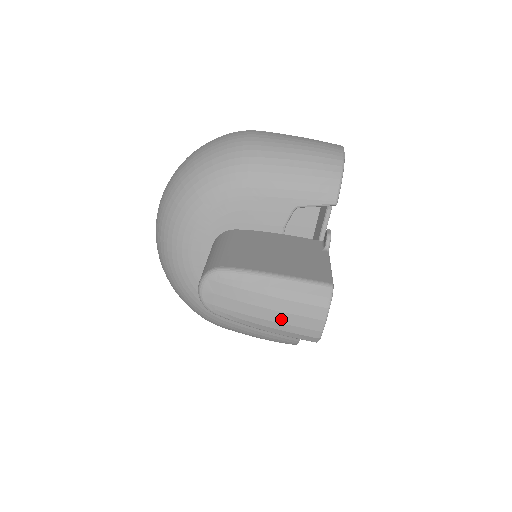
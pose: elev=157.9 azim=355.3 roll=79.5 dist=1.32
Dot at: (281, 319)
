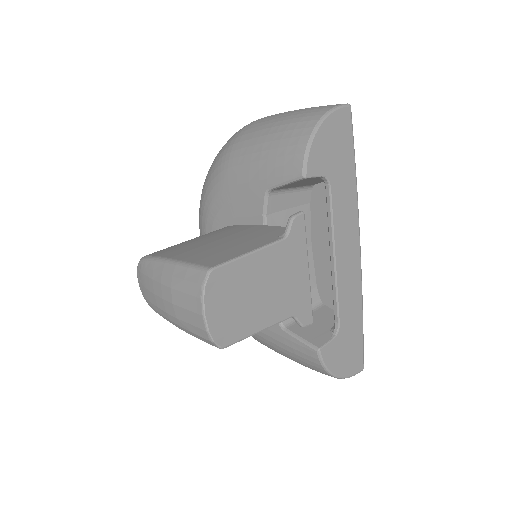
Dot at: (175, 313)
